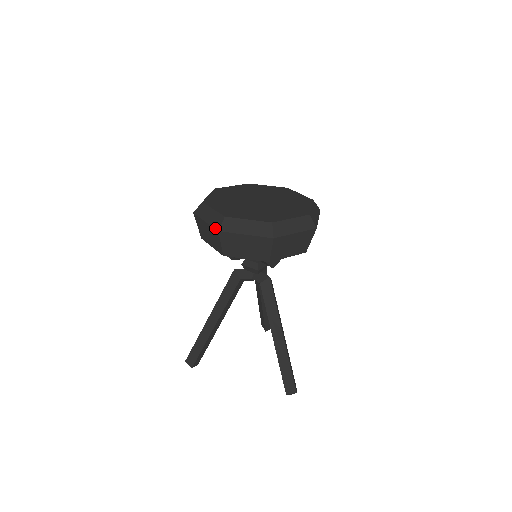
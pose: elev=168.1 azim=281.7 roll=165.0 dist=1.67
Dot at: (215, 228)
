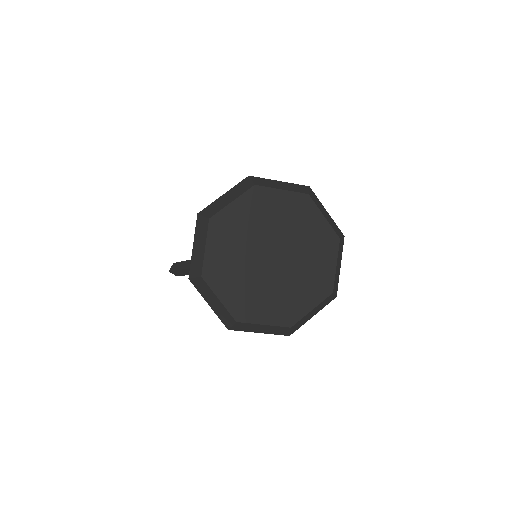
Dot at: occluded
